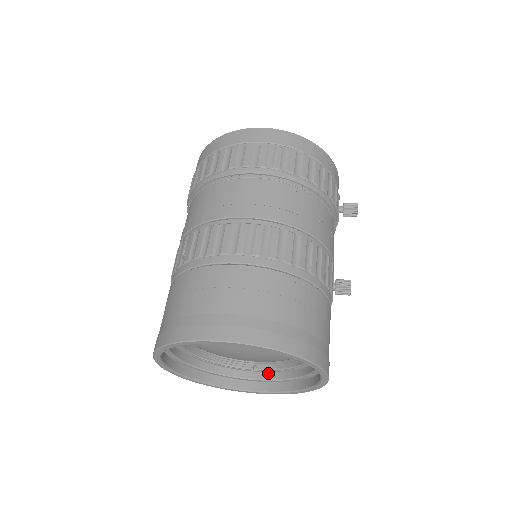
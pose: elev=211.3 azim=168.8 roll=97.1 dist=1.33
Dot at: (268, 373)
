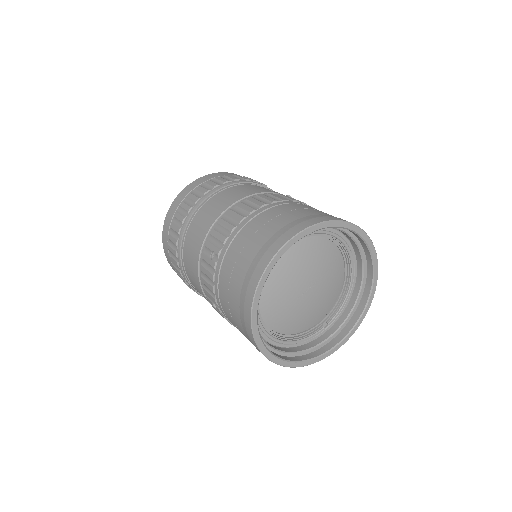
Dot at: (336, 323)
